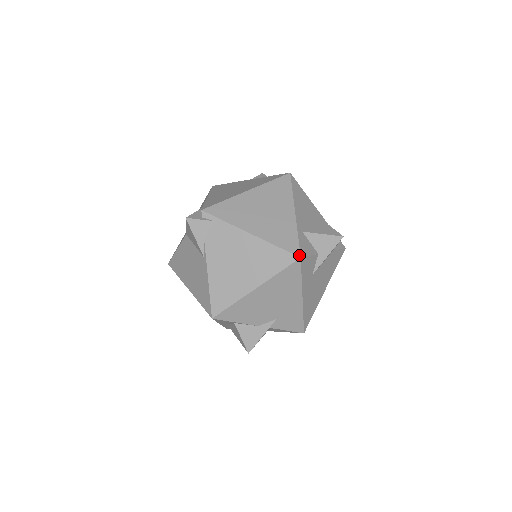
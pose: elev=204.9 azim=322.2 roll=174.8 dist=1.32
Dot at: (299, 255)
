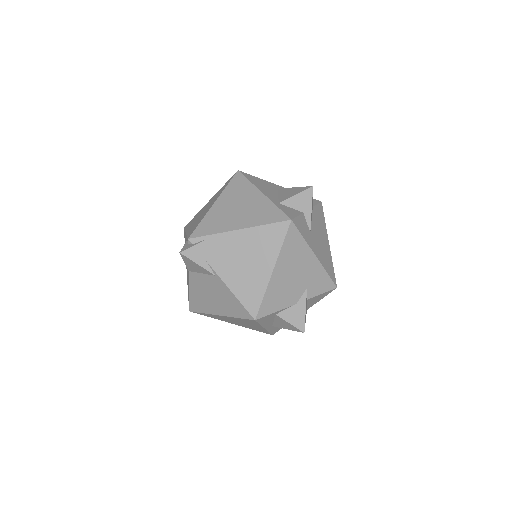
Dot at: (289, 219)
